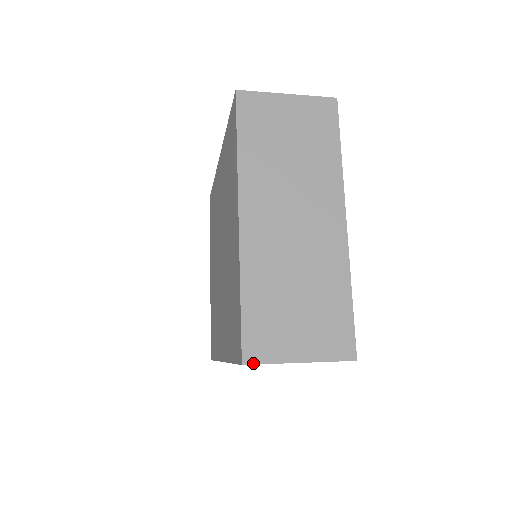
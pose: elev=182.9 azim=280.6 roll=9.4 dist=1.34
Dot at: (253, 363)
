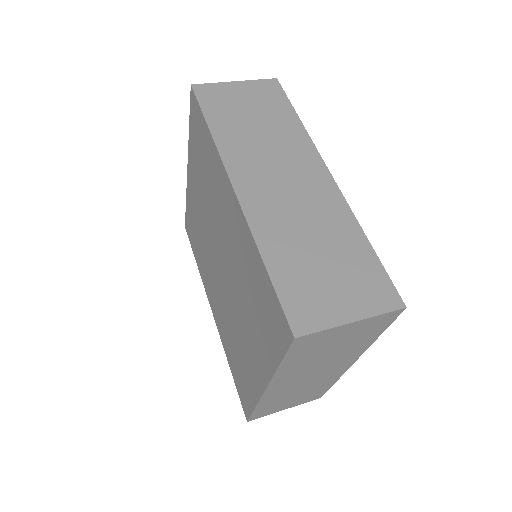
Dot at: (254, 419)
